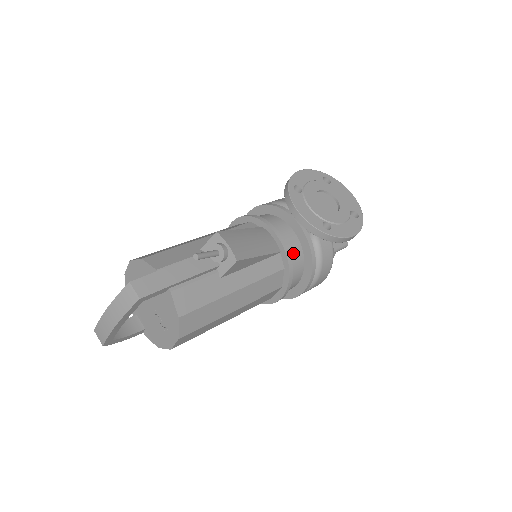
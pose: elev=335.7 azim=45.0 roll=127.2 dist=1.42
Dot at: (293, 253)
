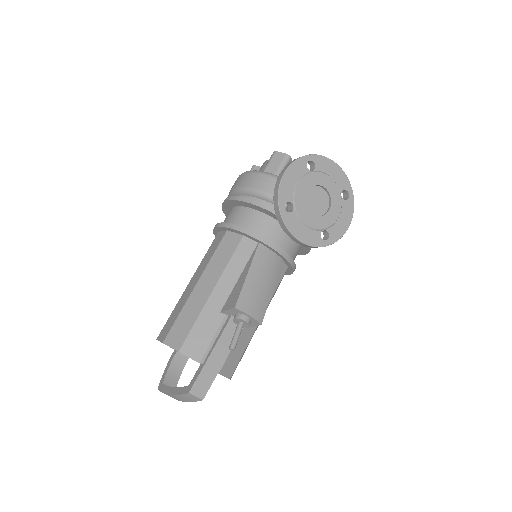
Dot at: (292, 250)
